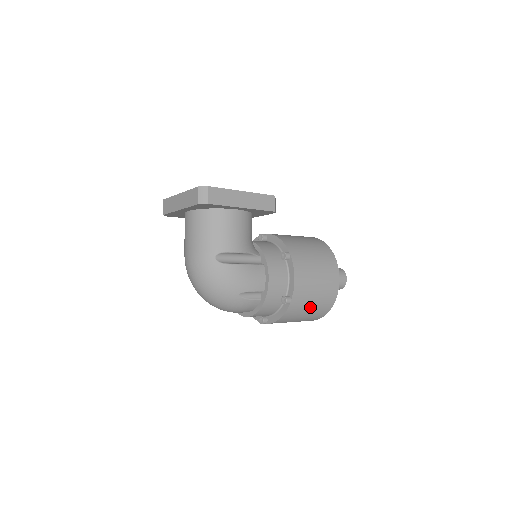
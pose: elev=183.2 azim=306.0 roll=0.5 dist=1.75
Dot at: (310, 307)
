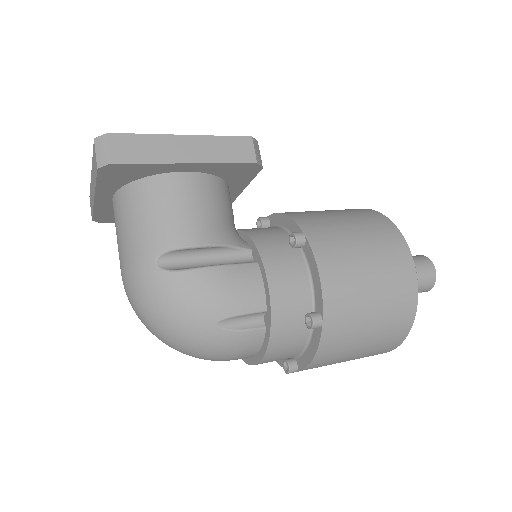
Dot at: (368, 327)
